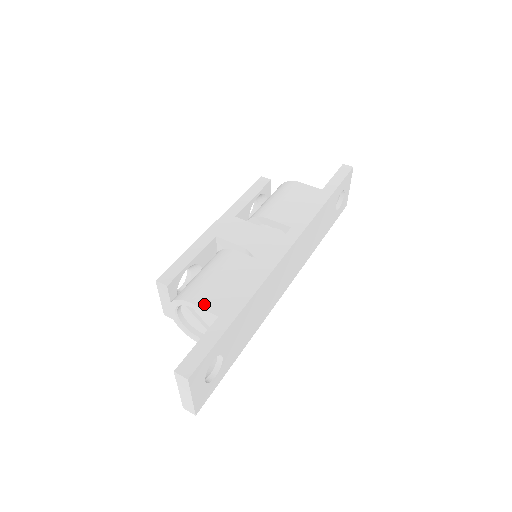
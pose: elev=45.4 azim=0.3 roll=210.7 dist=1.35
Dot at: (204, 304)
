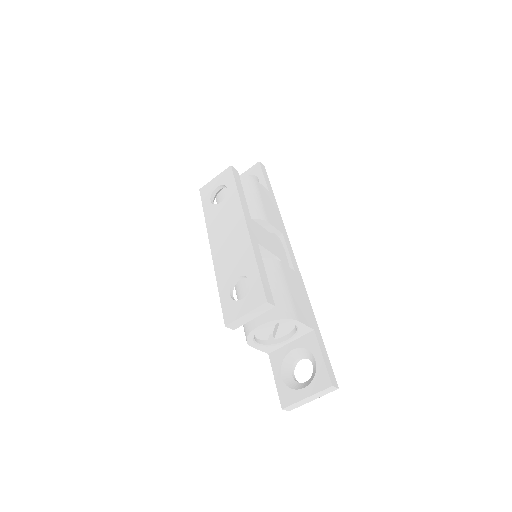
Dot at: (304, 320)
